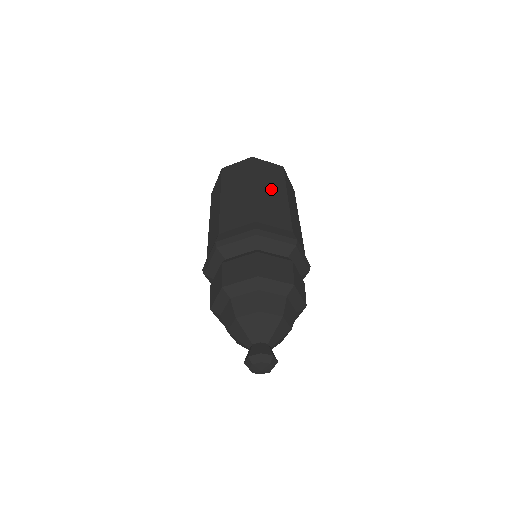
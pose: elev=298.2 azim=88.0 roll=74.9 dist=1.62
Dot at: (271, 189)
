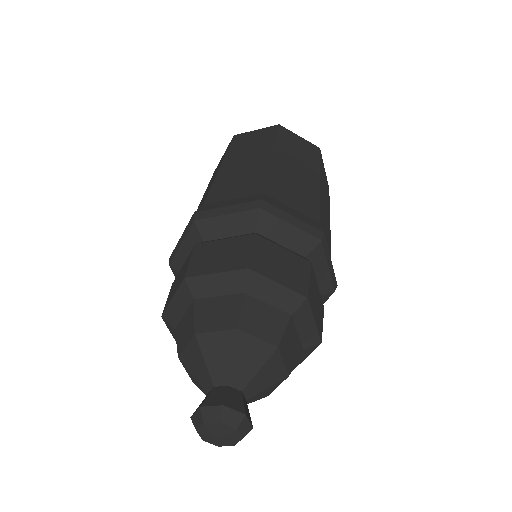
Dot at: (297, 164)
